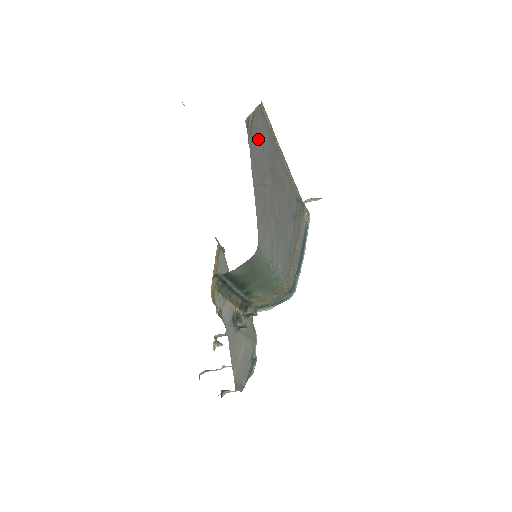
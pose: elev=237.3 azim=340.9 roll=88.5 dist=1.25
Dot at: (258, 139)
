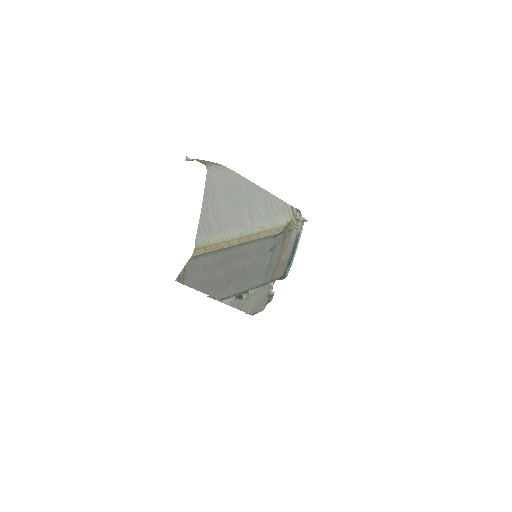
Dot at: (196, 271)
